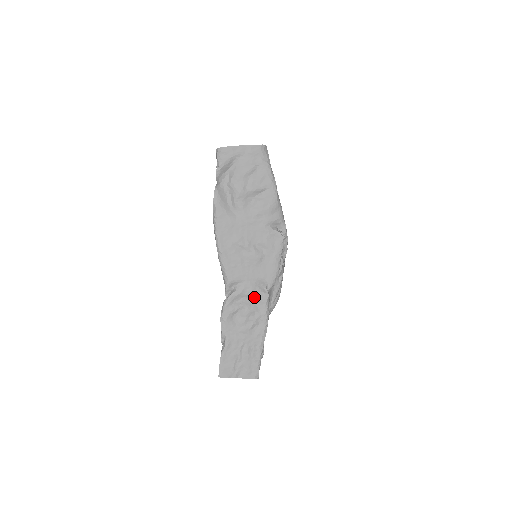
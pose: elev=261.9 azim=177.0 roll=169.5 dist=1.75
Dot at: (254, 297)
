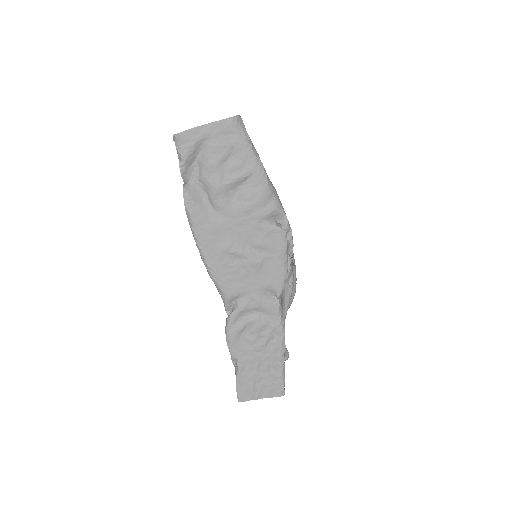
Dot at: (262, 309)
